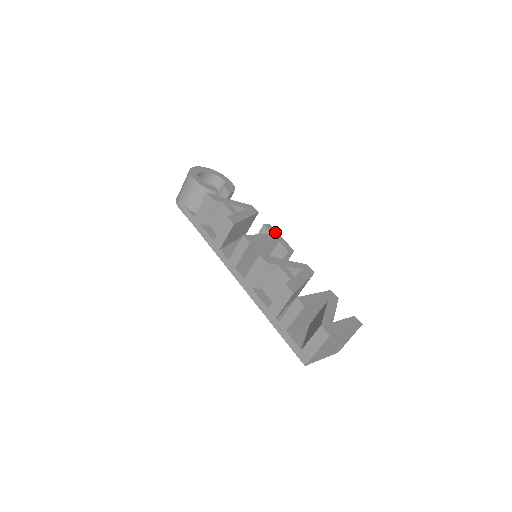
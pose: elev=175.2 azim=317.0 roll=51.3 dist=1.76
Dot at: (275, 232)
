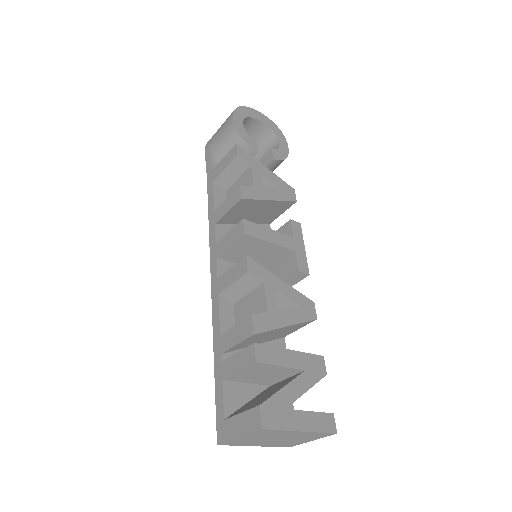
Dot at: (300, 237)
